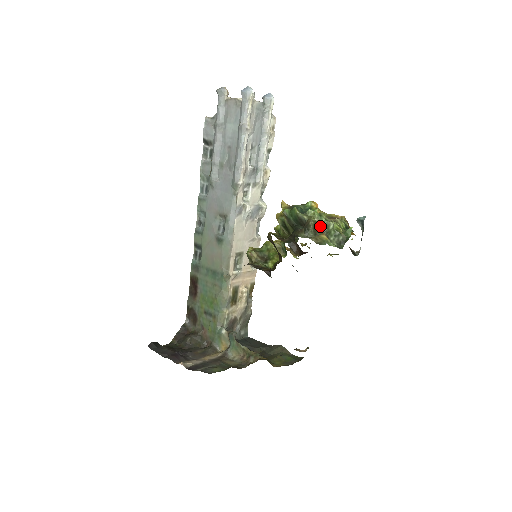
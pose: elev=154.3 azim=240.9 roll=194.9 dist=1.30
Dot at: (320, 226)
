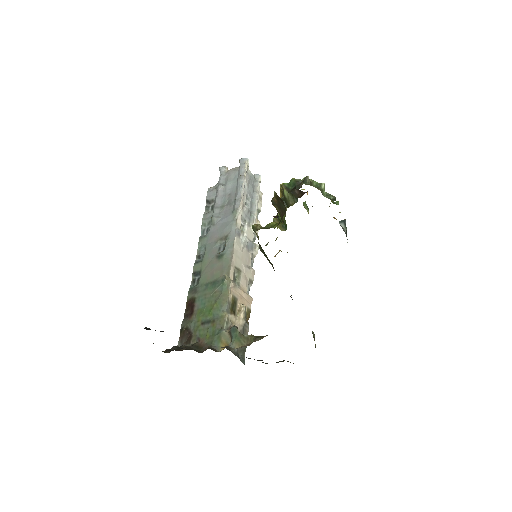
Dot at: (314, 185)
